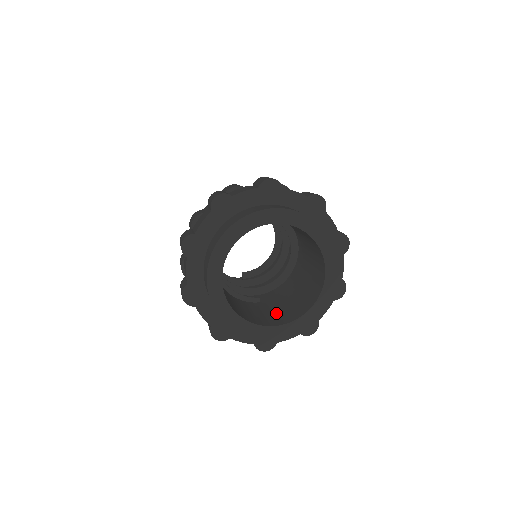
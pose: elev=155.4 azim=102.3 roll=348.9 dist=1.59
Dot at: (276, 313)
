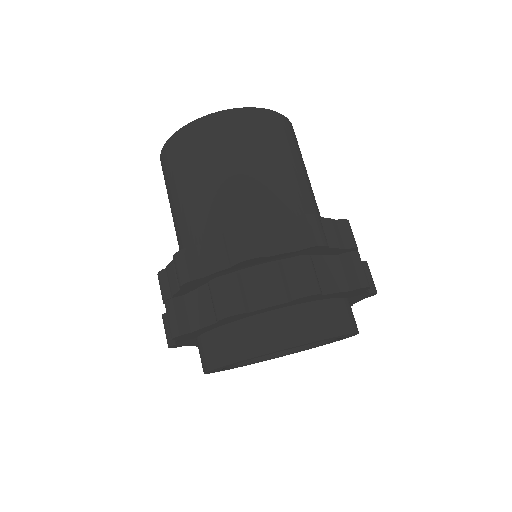
Dot at: occluded
